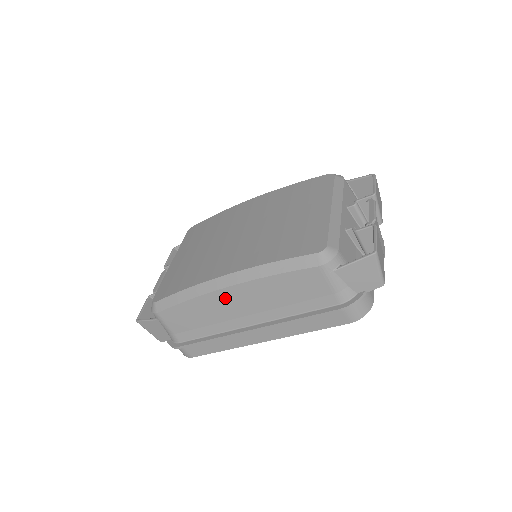
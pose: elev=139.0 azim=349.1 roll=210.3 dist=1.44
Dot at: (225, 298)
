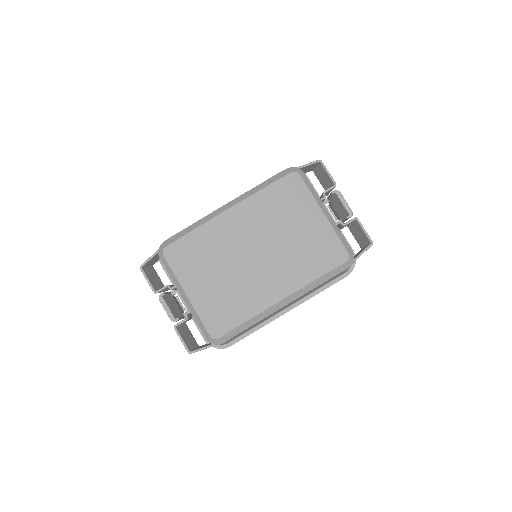
Dot at: occluded
